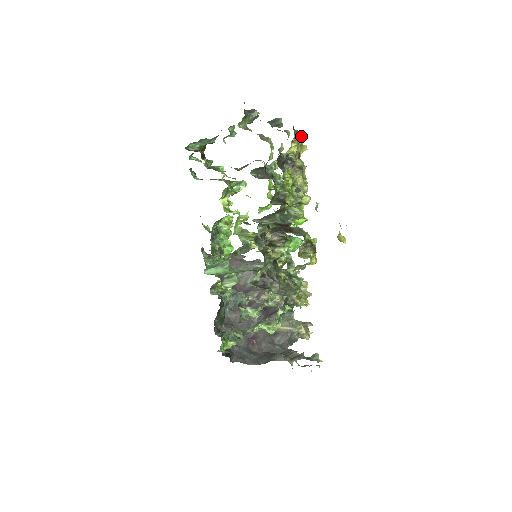
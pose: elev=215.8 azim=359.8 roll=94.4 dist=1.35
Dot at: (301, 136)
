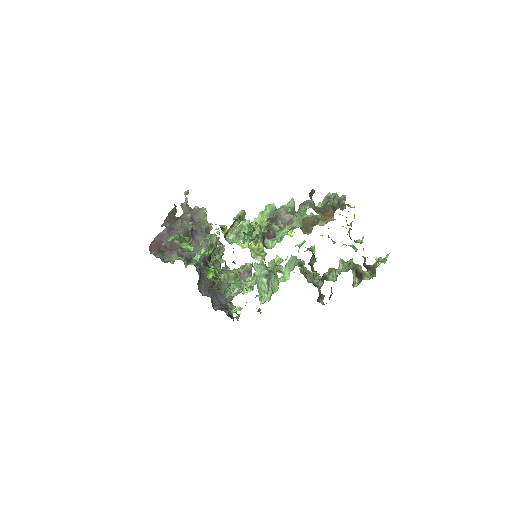
Dot at: occluded
